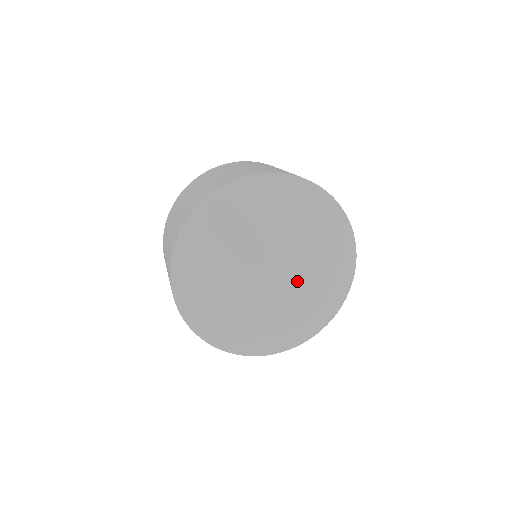
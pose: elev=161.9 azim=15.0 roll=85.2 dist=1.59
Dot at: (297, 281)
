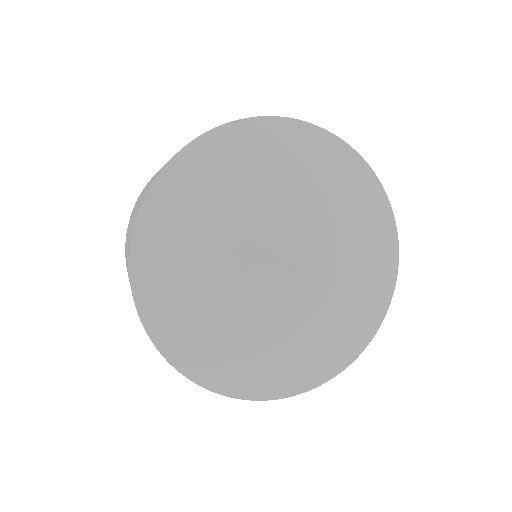
Dot at: (323, 262)
